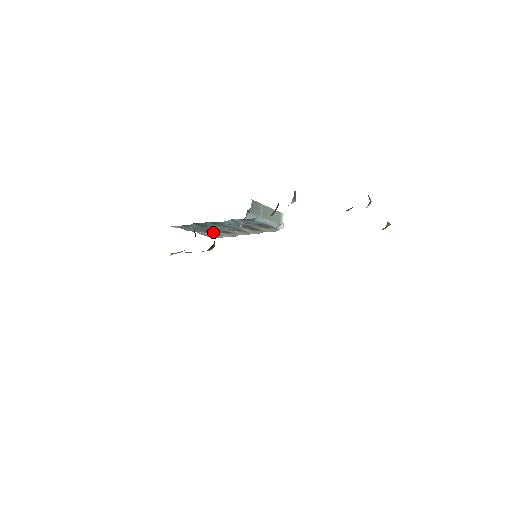
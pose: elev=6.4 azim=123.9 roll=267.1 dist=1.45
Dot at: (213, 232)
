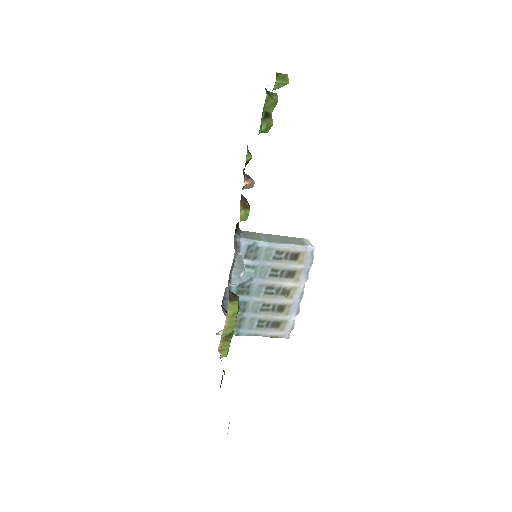
Dot at: (272, 321)
